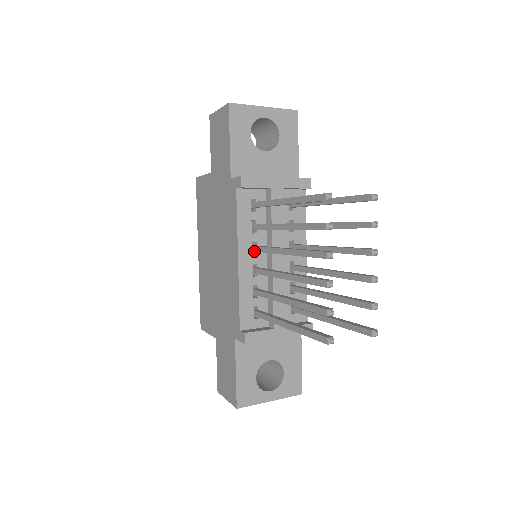
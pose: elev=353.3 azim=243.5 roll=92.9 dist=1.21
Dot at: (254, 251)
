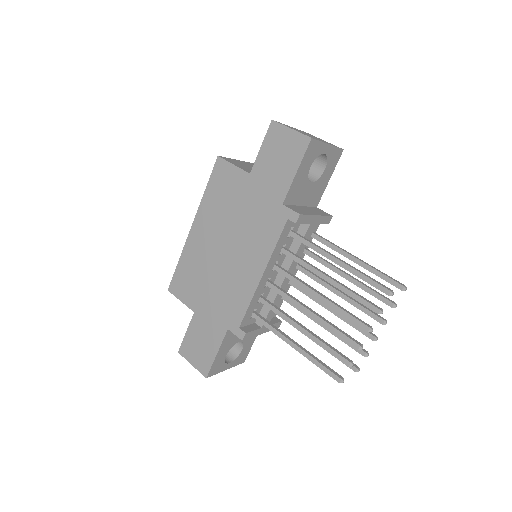
Dot at: (276, 270)
